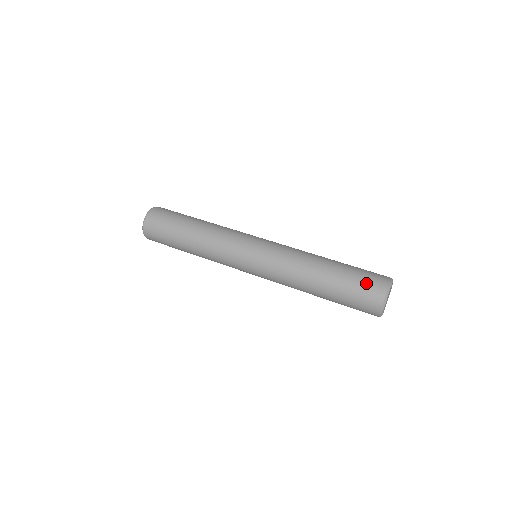
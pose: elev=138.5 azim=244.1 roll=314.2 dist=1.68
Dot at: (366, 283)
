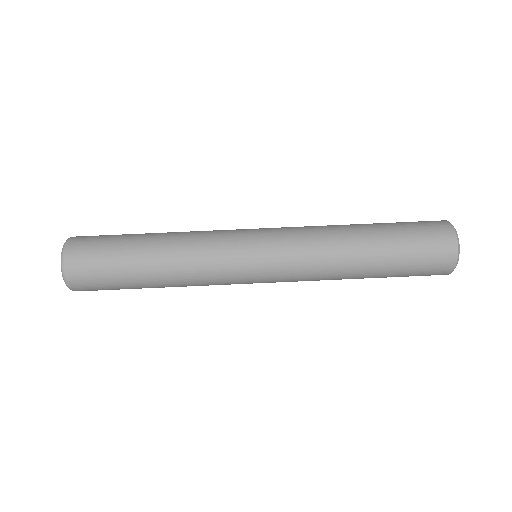
Dot at: (429, 246)
